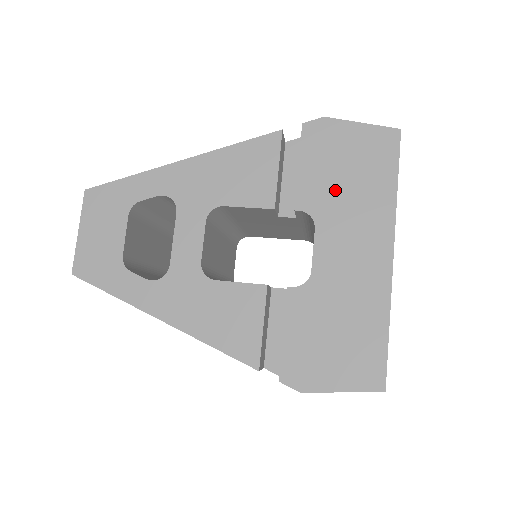
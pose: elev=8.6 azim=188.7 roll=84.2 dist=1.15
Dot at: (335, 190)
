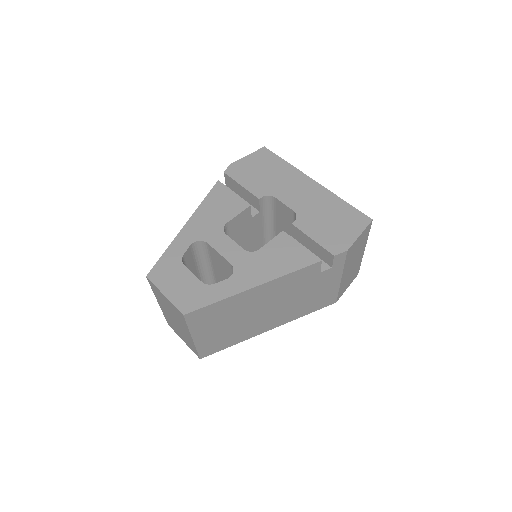
Dot at: (266, 181)
